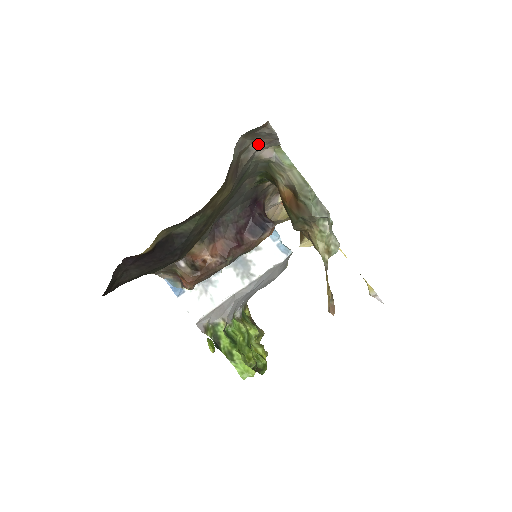
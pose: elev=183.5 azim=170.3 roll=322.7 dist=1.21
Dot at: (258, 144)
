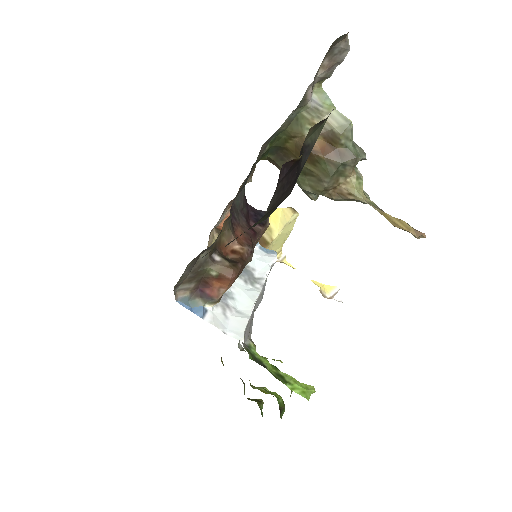
Dot at: (320, 70)
